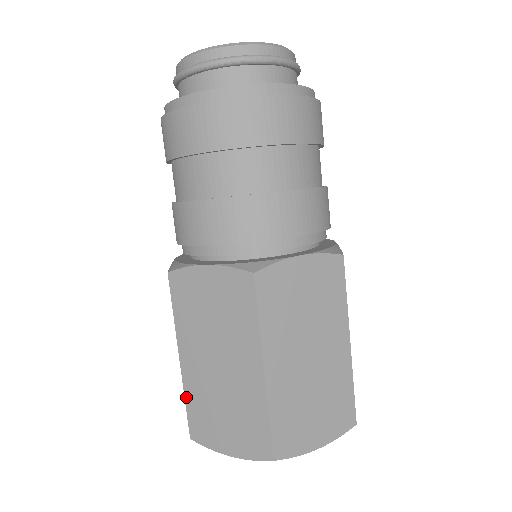
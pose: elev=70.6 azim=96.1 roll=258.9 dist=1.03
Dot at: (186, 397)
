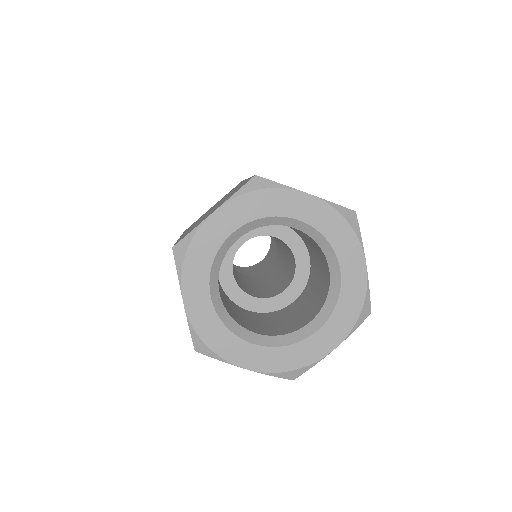
Dot at: occluded
